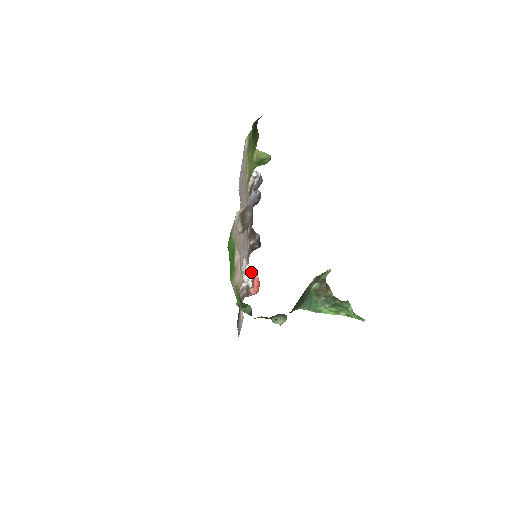
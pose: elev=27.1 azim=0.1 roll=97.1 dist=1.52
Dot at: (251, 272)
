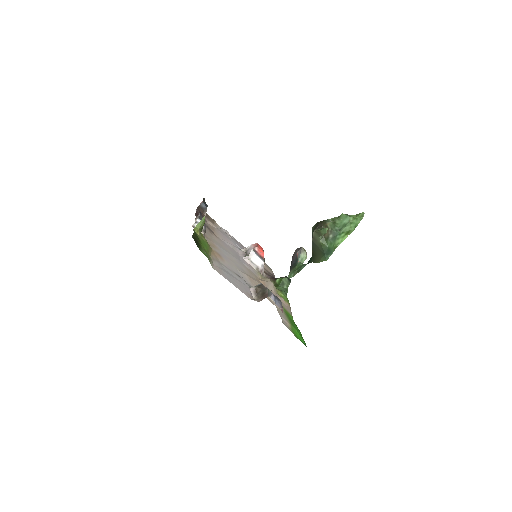
Dot at: (257, 258)
